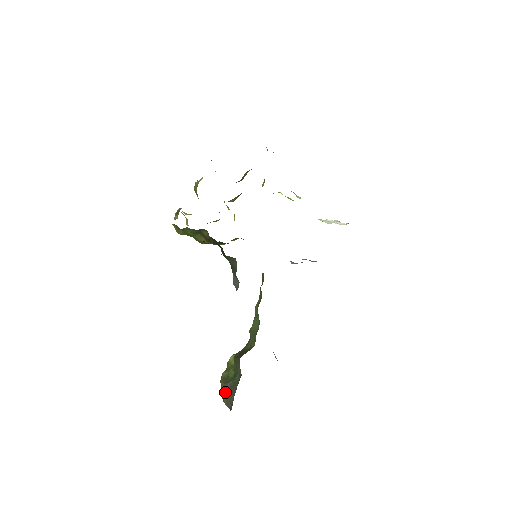
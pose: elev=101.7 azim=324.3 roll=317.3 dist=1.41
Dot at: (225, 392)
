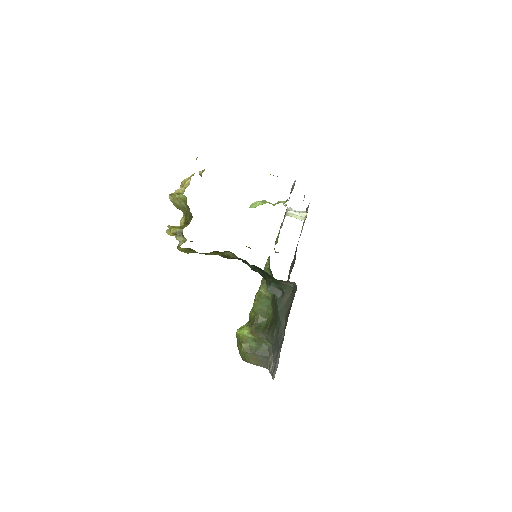
Dot at: (253, 358)
